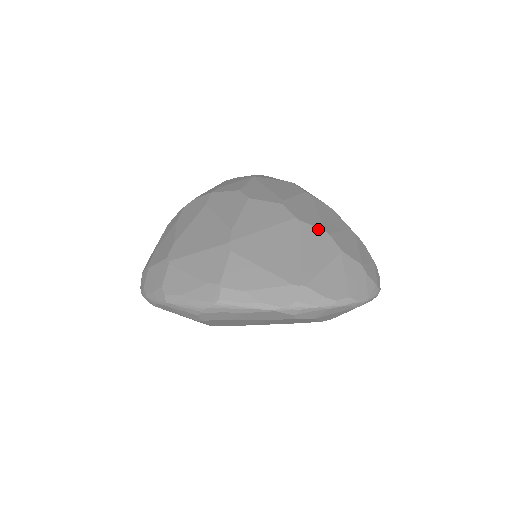
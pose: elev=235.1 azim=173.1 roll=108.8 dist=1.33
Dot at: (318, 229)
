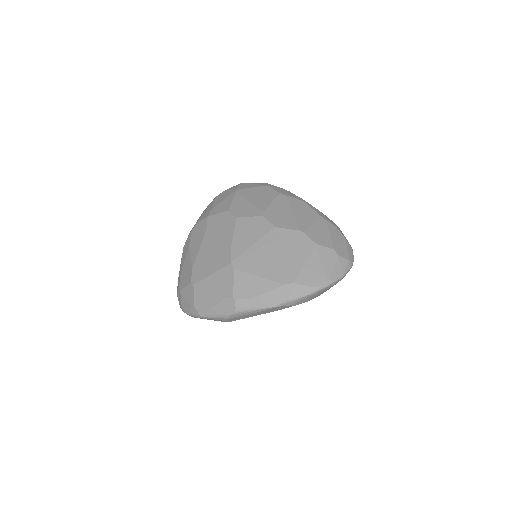
Dot at: (294, 231)
